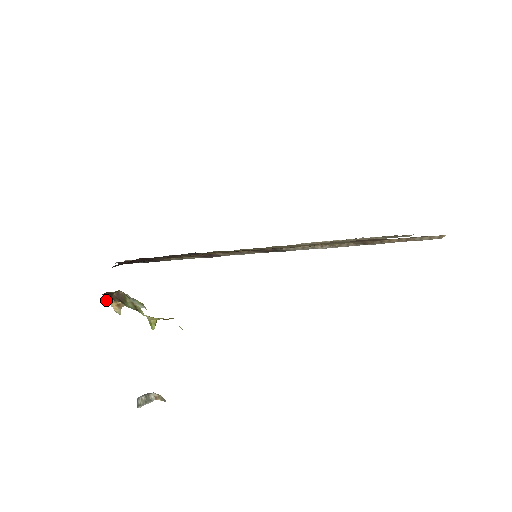
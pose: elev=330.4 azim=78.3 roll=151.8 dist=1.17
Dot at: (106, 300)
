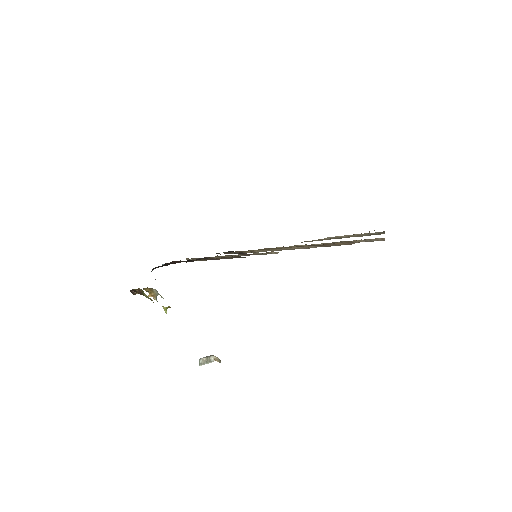
Dot at: (134, 294)
